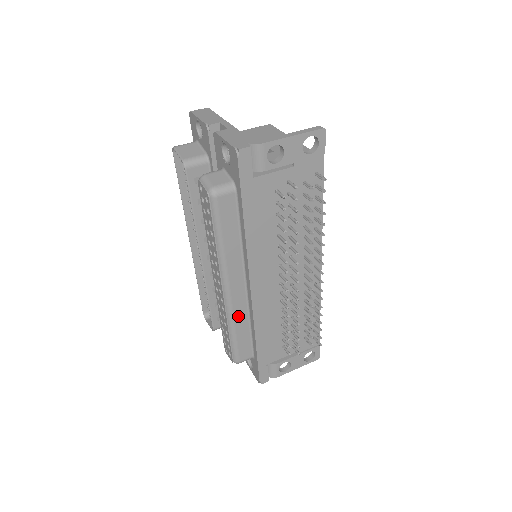
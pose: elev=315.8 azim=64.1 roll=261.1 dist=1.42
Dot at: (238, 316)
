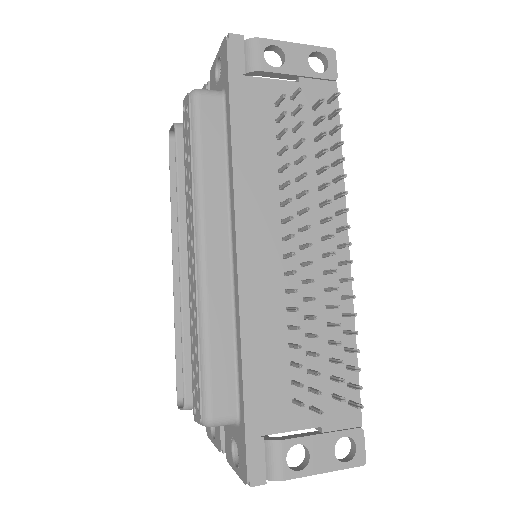
Dot at: (216, 307)
